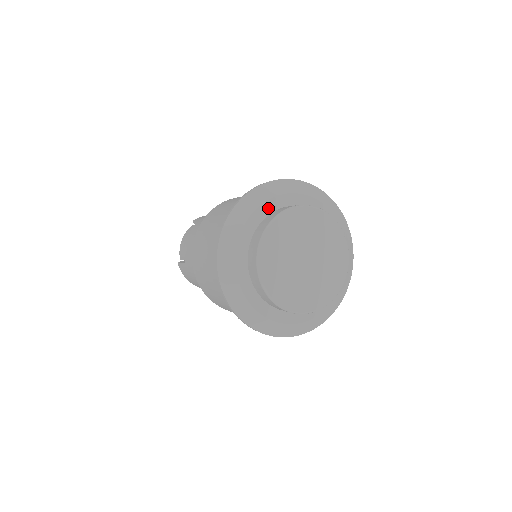
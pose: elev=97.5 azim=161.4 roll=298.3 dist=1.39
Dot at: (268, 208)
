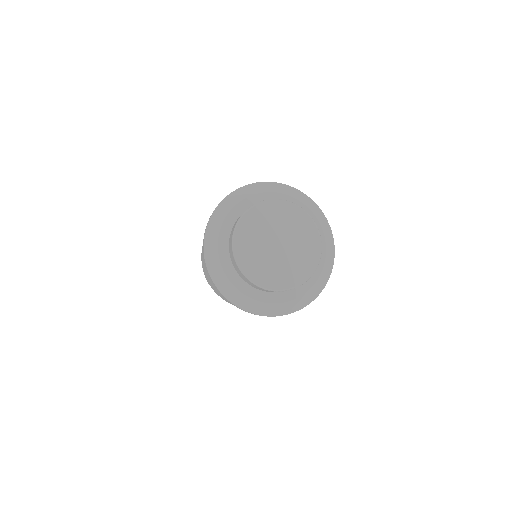
Dot at: (254, 201)
